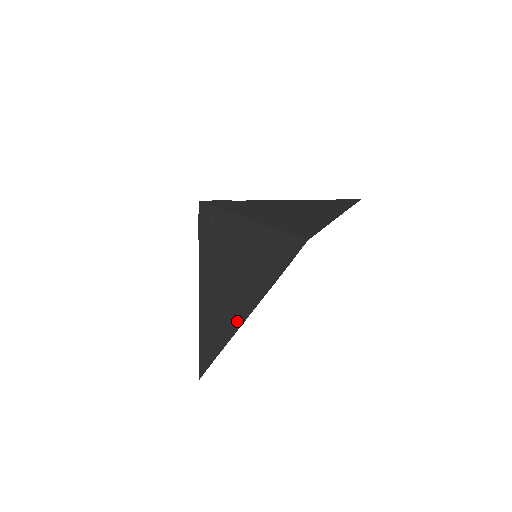
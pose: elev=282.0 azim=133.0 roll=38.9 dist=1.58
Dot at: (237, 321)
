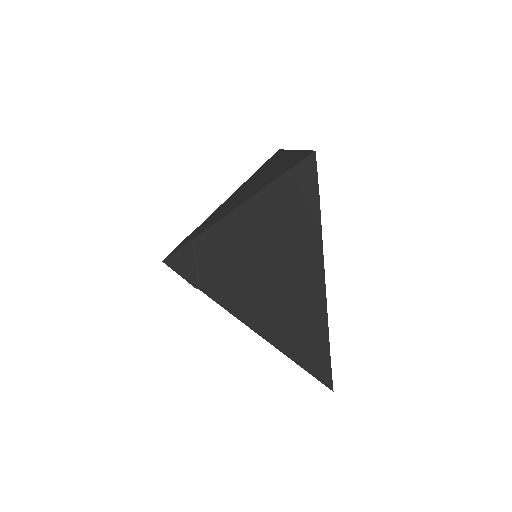
Dot at: (317, 294)
